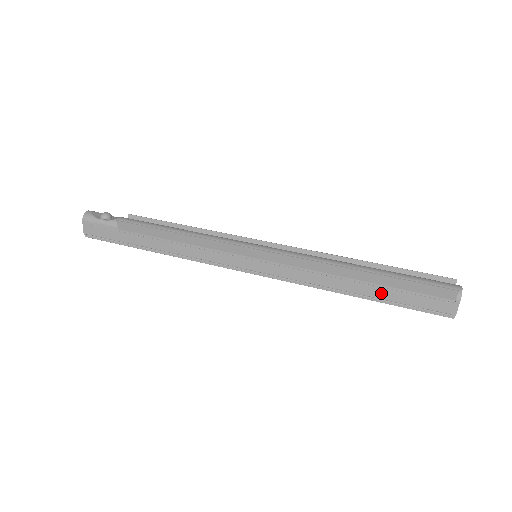
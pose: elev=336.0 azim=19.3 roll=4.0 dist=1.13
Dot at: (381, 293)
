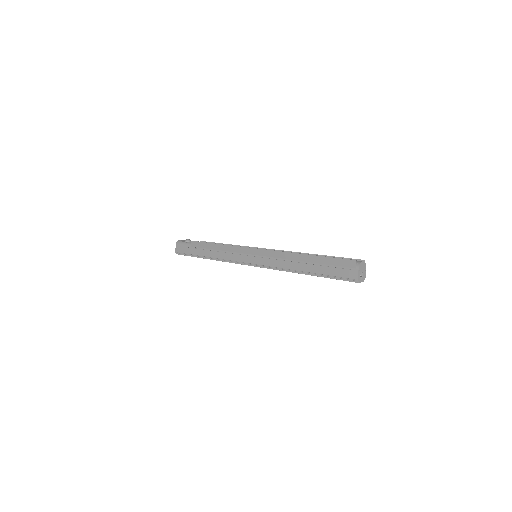
Dot at: (316, 269)
